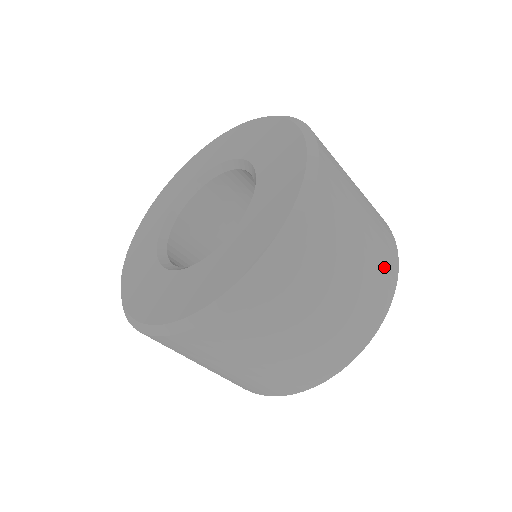
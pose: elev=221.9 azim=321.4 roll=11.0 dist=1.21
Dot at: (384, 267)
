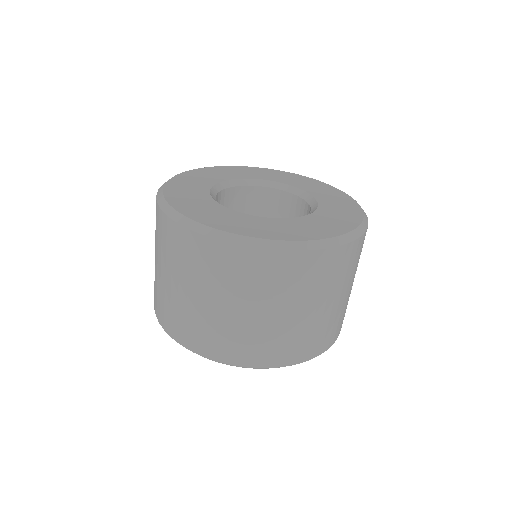
Dot at: occluded
